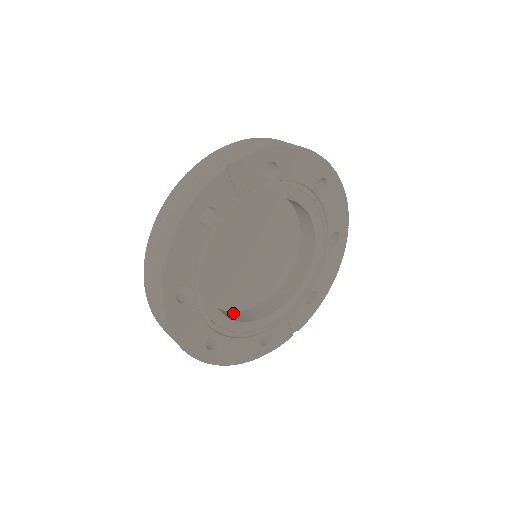
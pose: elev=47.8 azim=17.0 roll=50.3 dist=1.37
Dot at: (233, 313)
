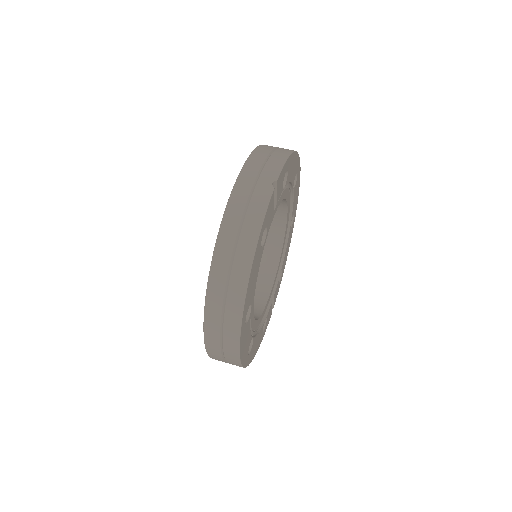
Dot at: occluded
